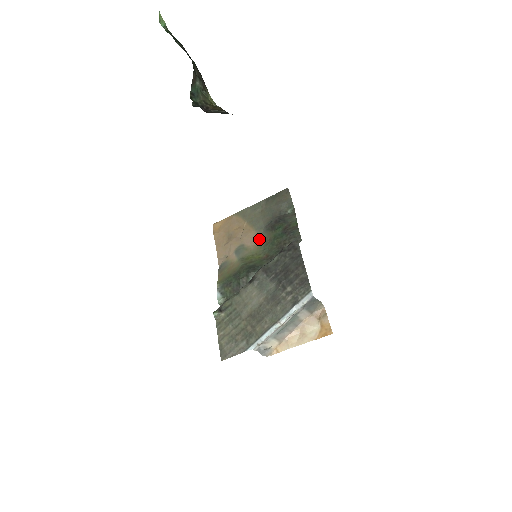
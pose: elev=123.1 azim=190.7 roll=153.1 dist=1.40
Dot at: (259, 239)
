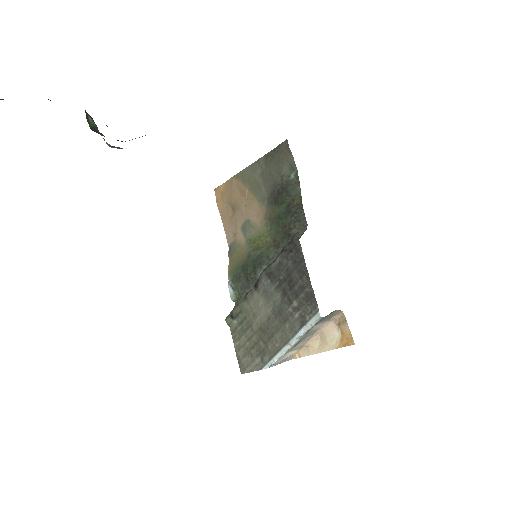
Dot at: (264, 213)
